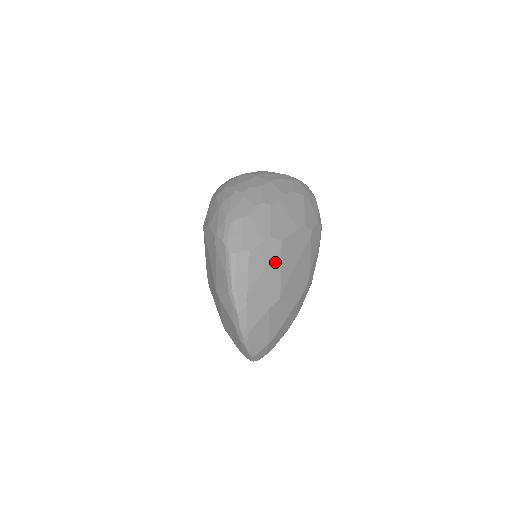
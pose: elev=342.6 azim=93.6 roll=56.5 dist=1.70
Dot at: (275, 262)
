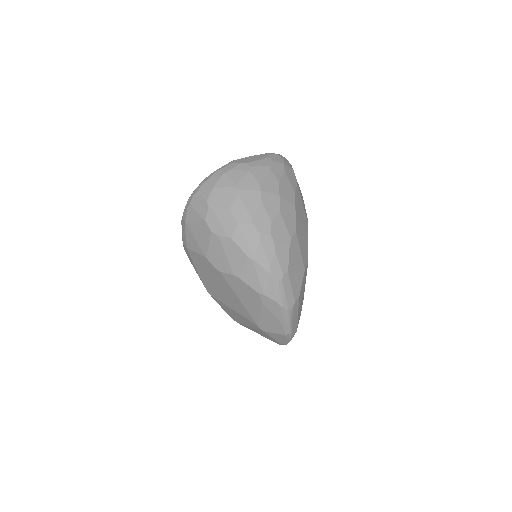
Dot at: occluded
